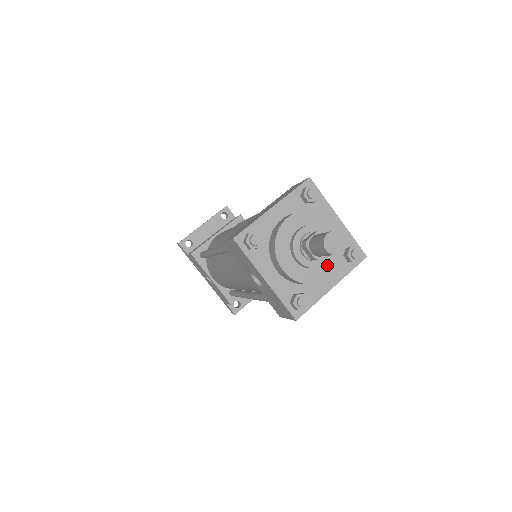
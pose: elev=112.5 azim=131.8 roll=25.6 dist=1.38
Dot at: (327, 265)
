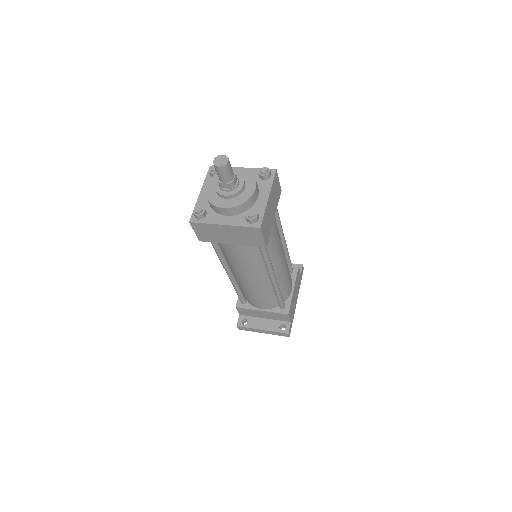
Dot at: (228, 201)
